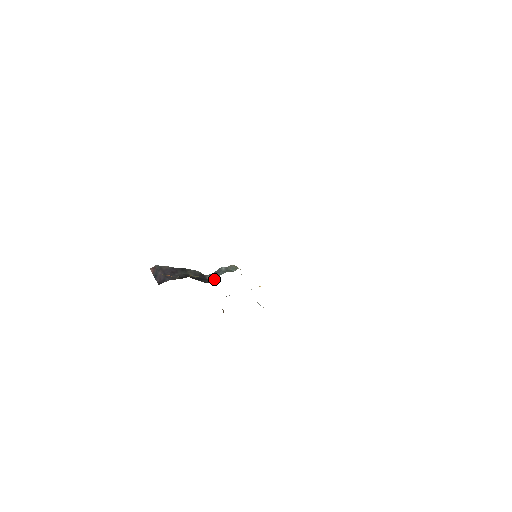
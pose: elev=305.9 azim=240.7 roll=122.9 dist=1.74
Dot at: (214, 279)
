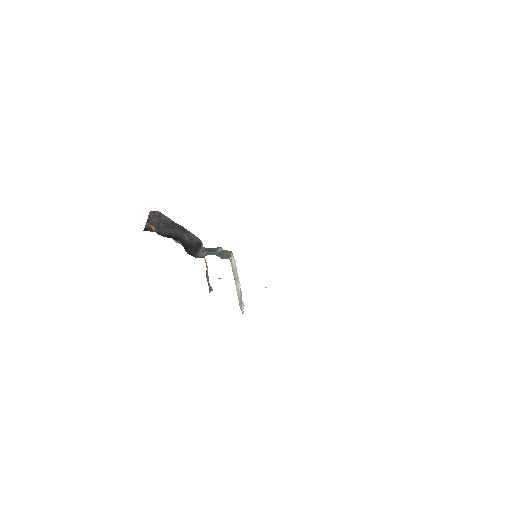
Dot at: (202, 255)
